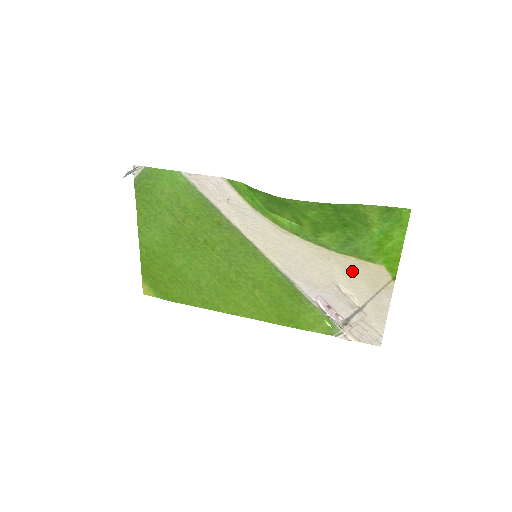
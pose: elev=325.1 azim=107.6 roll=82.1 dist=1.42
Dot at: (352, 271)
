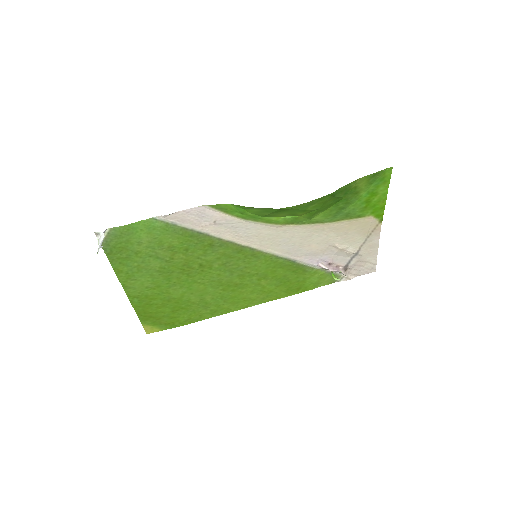
Dot at: (345, 230)
